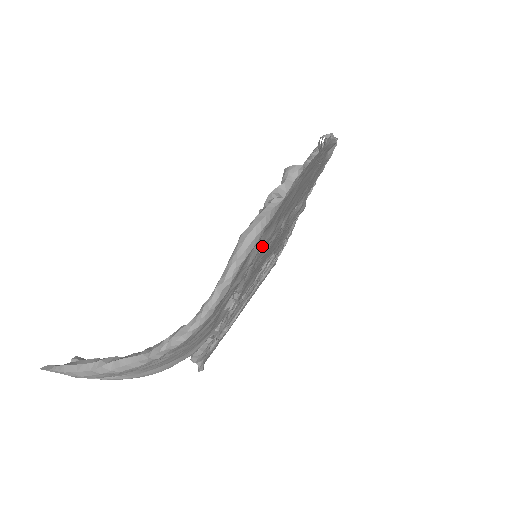
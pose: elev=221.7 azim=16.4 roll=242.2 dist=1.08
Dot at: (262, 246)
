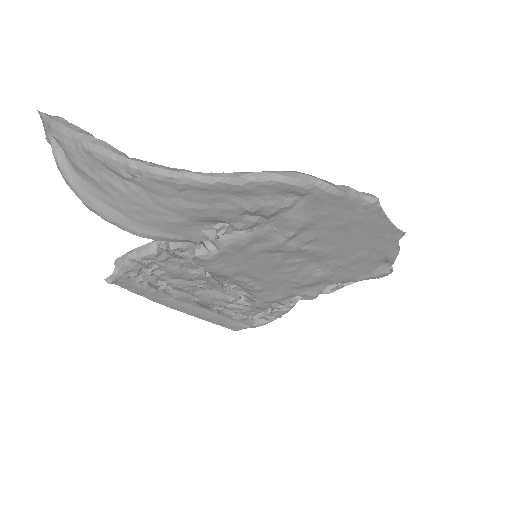
Dot at: (286, 219)
